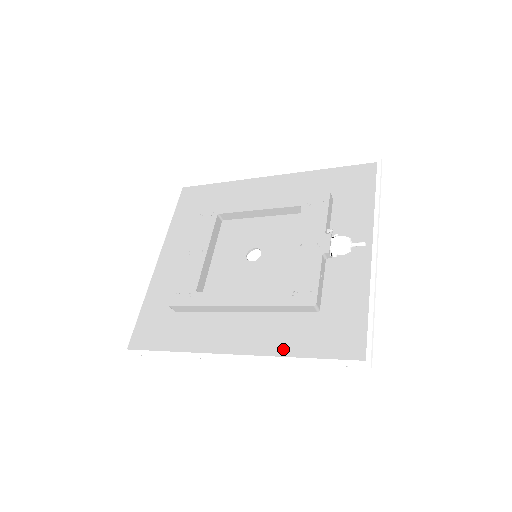
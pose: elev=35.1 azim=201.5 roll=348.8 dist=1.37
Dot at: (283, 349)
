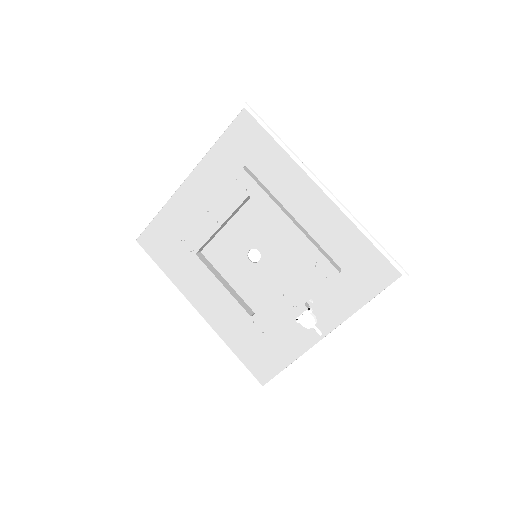
Dot at: (227, 338)
